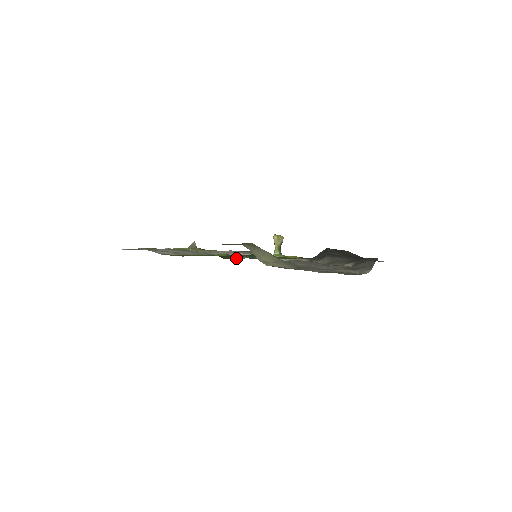
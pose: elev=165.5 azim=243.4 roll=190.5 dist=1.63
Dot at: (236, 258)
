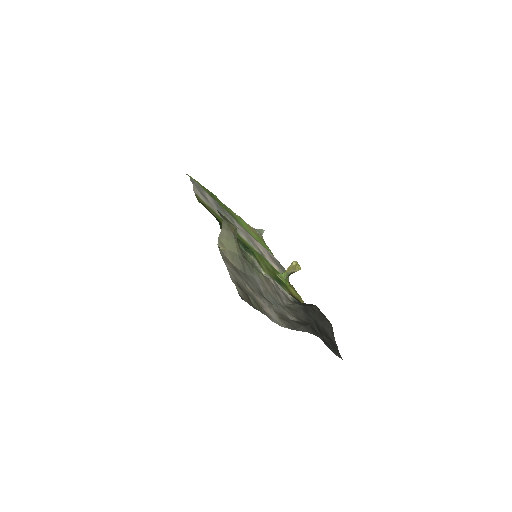
Dot at: occluded
